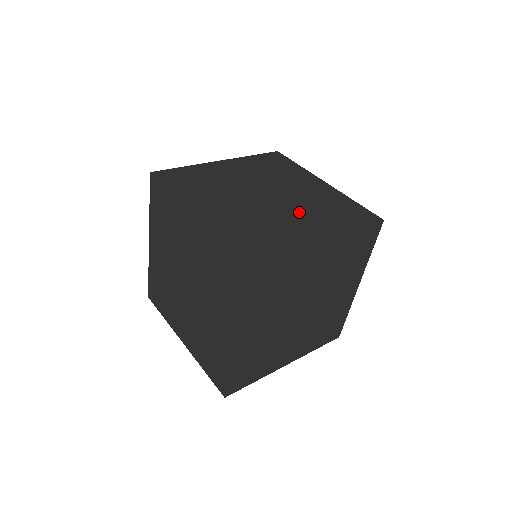
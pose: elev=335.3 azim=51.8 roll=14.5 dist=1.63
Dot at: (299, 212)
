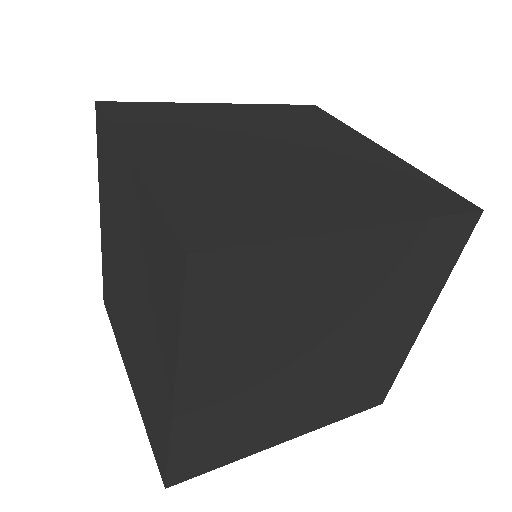
Dot at: (325, 179)
